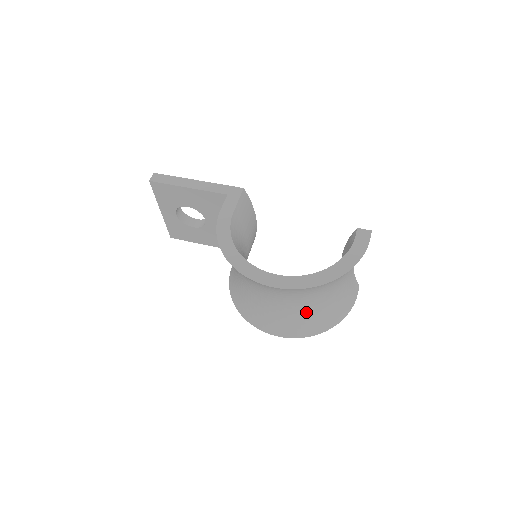
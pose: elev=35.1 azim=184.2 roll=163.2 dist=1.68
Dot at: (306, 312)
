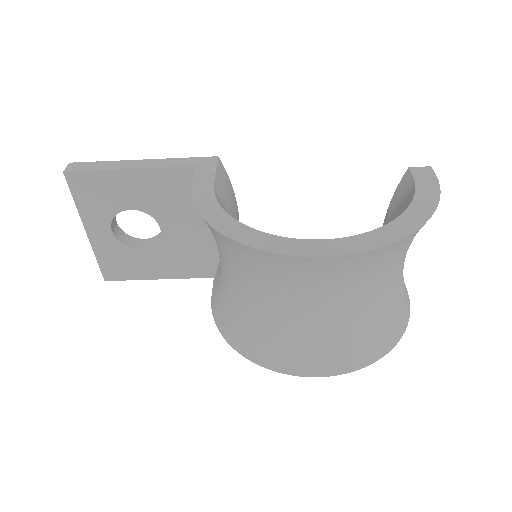
Dot at: (363, 318)
